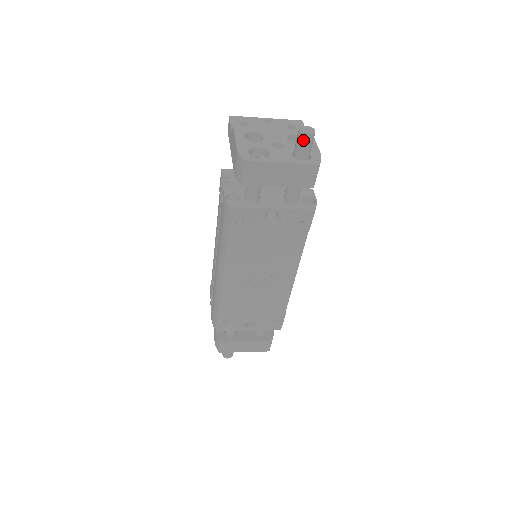
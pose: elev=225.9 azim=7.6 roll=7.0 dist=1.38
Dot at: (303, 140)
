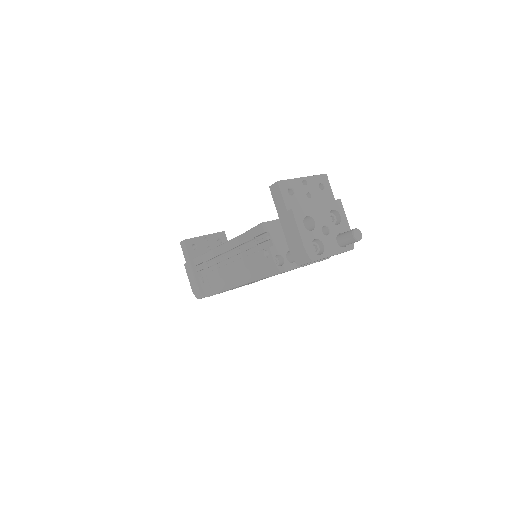
Dot at: (353, 242)
